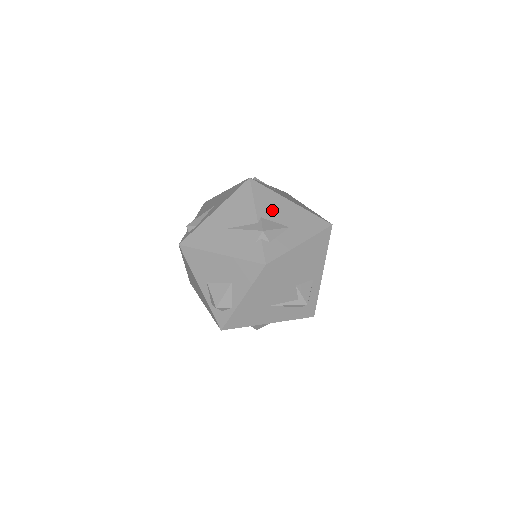
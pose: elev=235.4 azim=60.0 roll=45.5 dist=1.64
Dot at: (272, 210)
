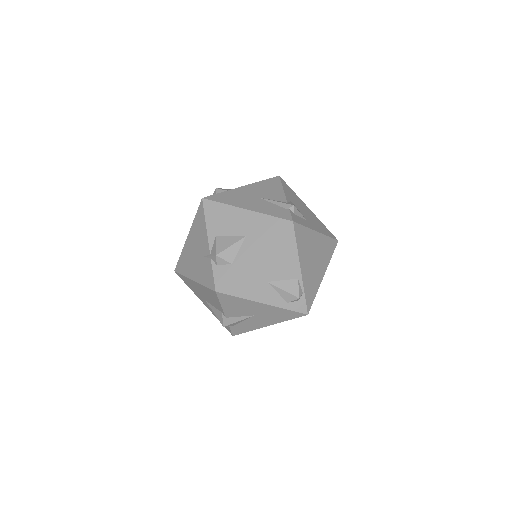
Dot at: occluded
